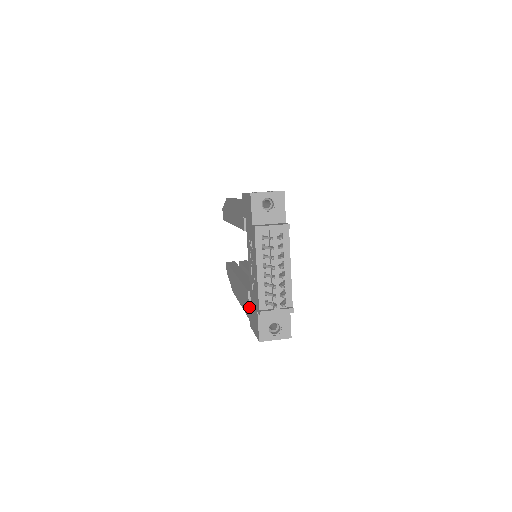
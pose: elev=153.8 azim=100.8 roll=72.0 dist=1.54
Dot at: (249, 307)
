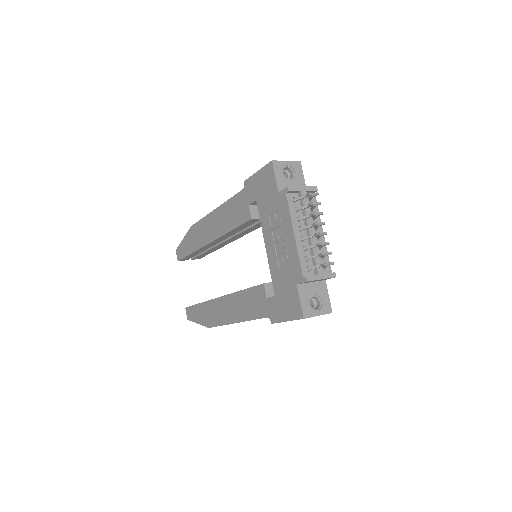
Dot at: (268, 300)
